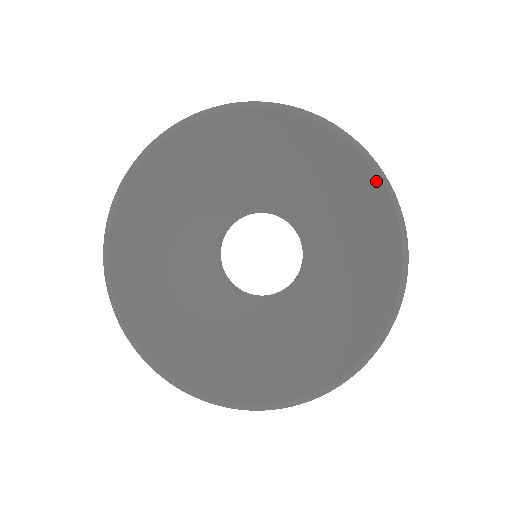
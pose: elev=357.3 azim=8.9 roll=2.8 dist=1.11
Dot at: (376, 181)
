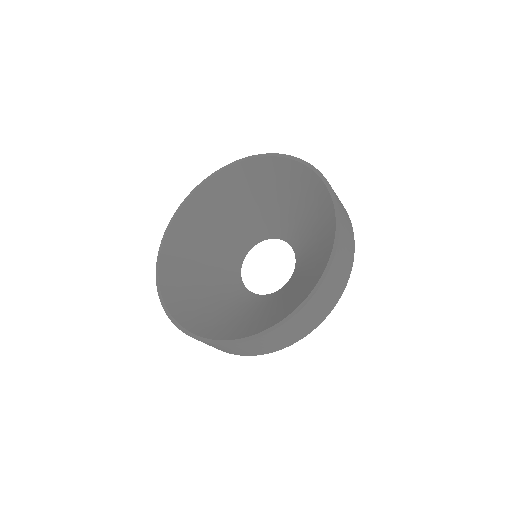
Dot at: (264, 160)
